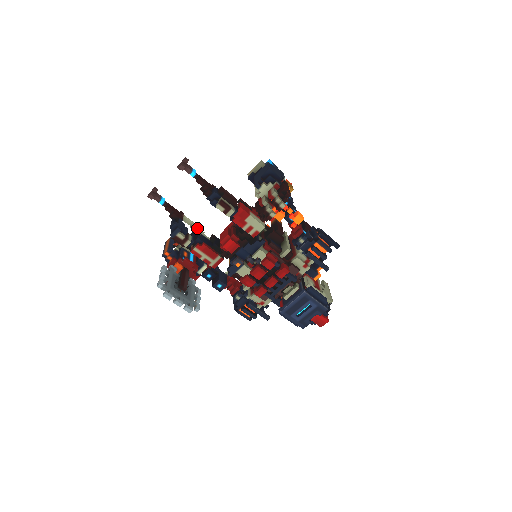
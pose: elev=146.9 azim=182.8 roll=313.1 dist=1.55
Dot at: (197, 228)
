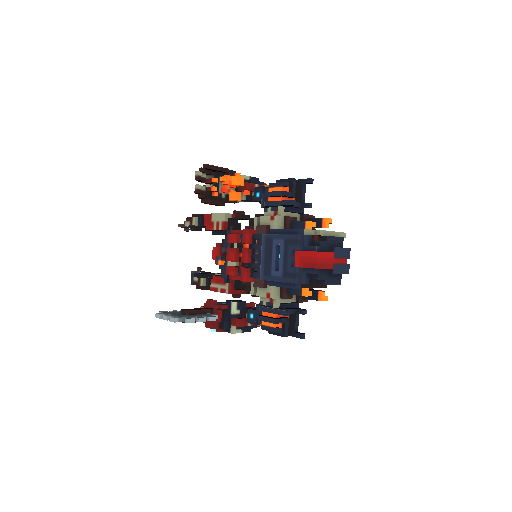
Dot at: occluded
